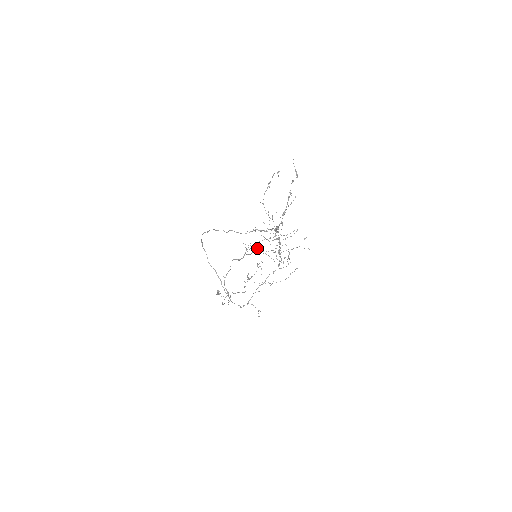
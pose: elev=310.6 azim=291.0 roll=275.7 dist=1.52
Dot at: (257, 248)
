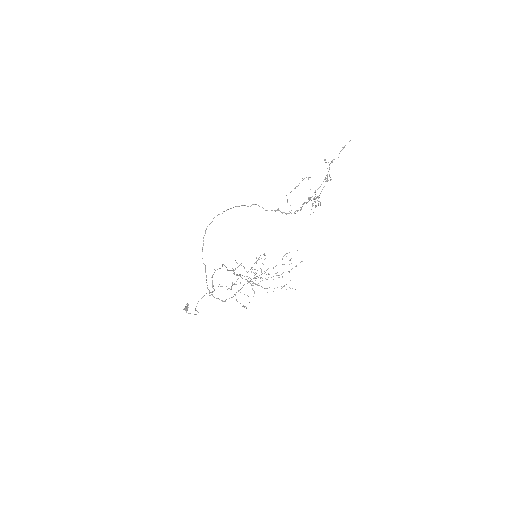
Dot at: occluded
